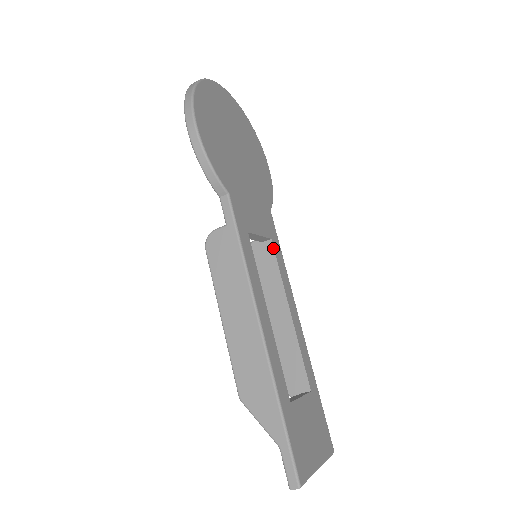
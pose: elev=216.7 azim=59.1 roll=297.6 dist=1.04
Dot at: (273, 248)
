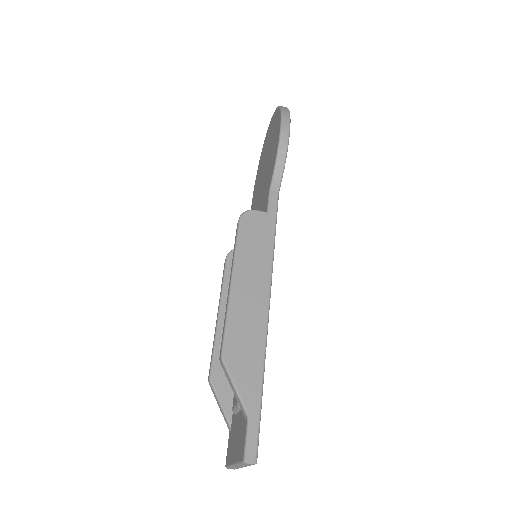
Dot at: occluded
